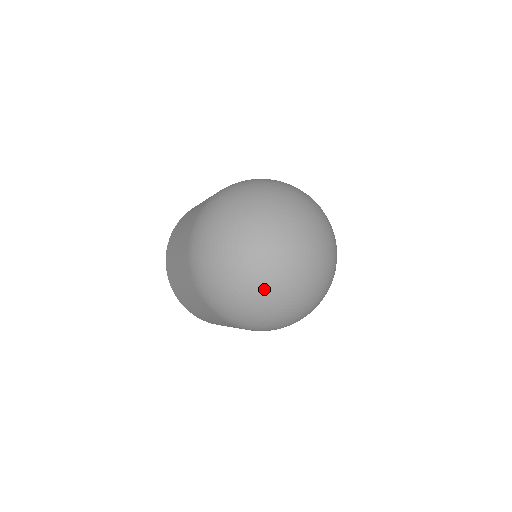
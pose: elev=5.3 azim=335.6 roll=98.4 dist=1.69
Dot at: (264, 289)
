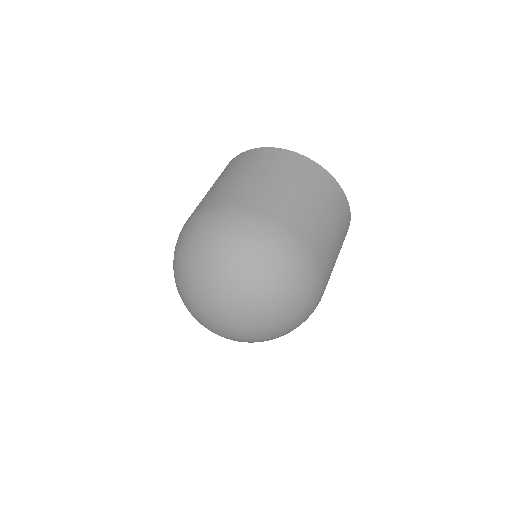
Dot at: occluded
